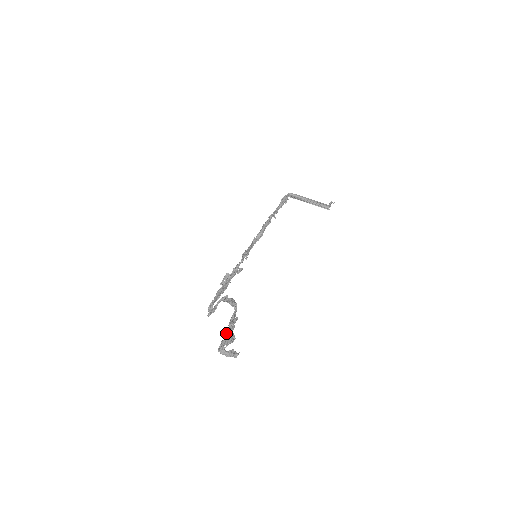
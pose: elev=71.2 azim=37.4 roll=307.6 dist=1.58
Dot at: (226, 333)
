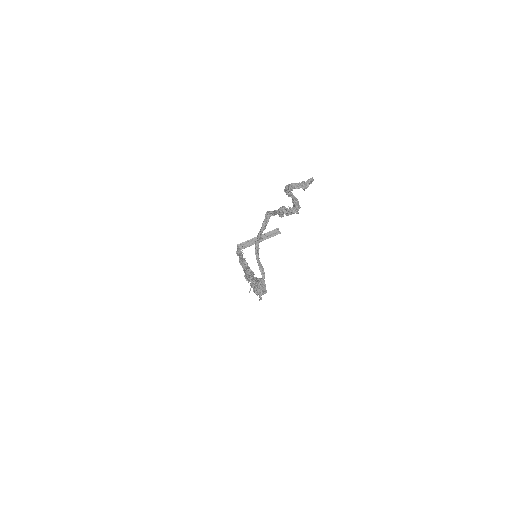
Dot at: (286, 215)
